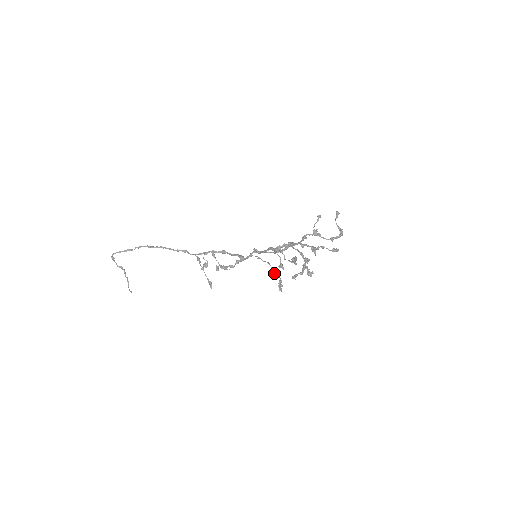
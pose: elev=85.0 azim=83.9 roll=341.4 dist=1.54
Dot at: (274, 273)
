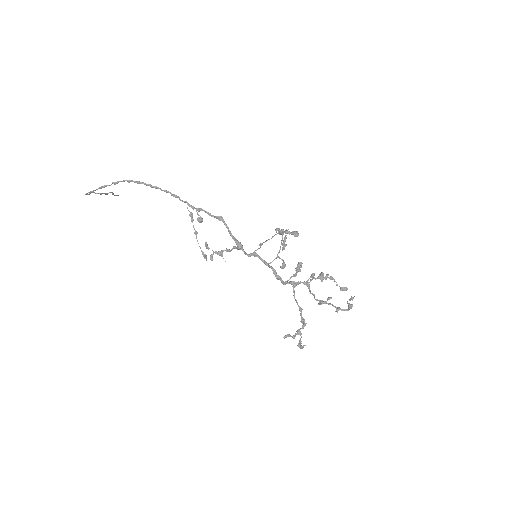
Dot at: (279, 233)
